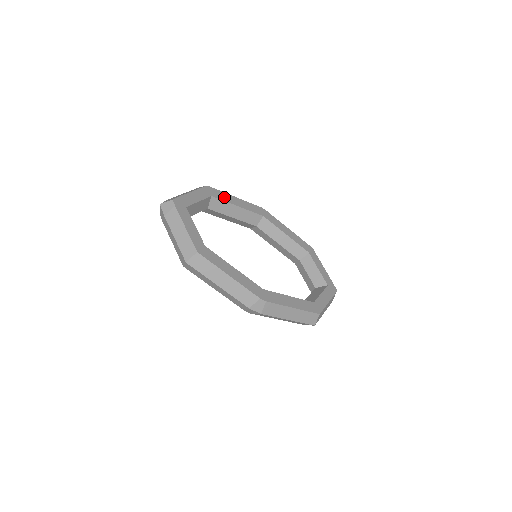
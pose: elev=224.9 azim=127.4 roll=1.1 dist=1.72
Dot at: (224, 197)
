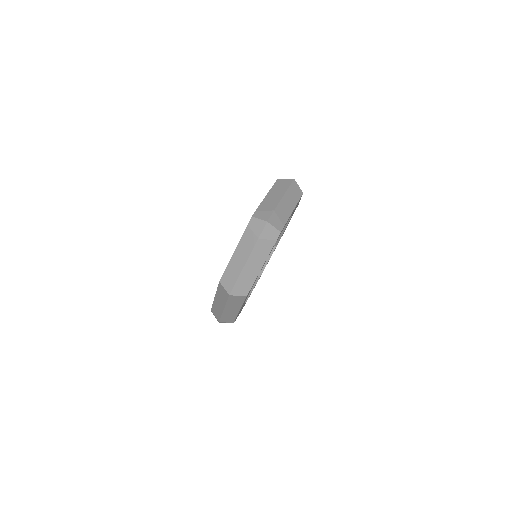
Dot at: occluded
